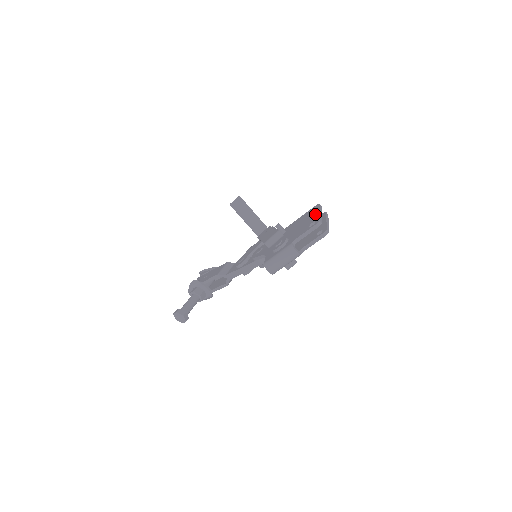
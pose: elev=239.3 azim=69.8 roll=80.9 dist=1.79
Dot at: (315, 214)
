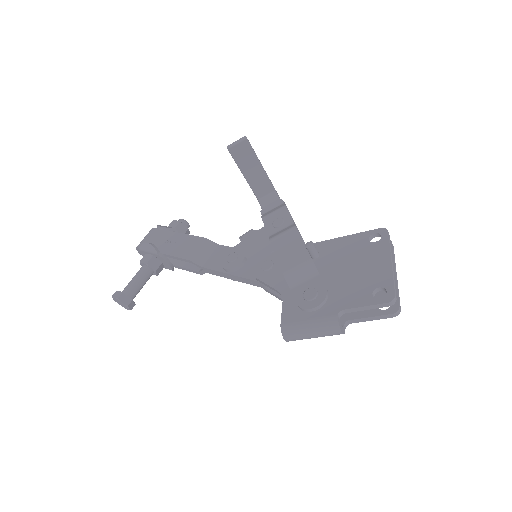
Dot at: (382, 262)
